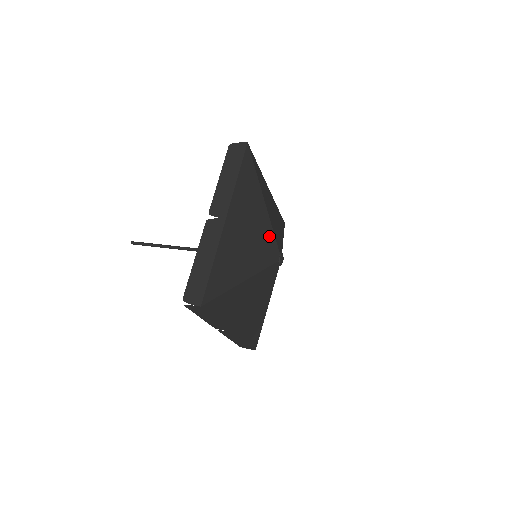
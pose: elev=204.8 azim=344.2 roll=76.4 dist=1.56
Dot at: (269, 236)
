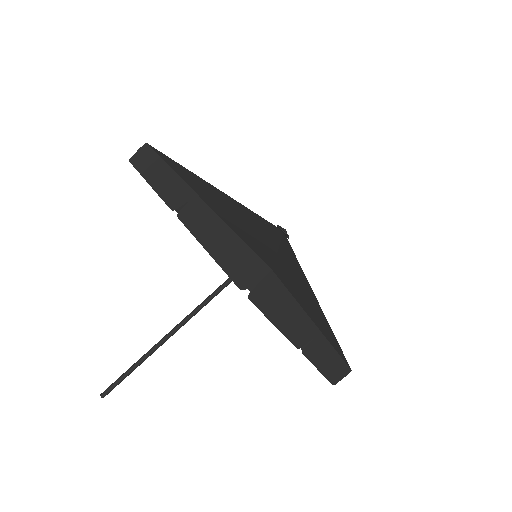
Dot at: (251, 213)
